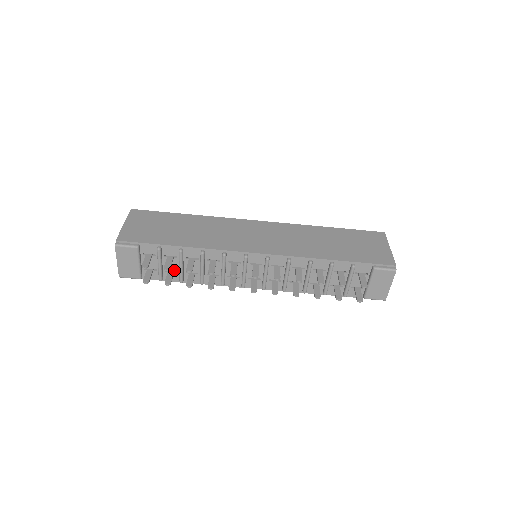
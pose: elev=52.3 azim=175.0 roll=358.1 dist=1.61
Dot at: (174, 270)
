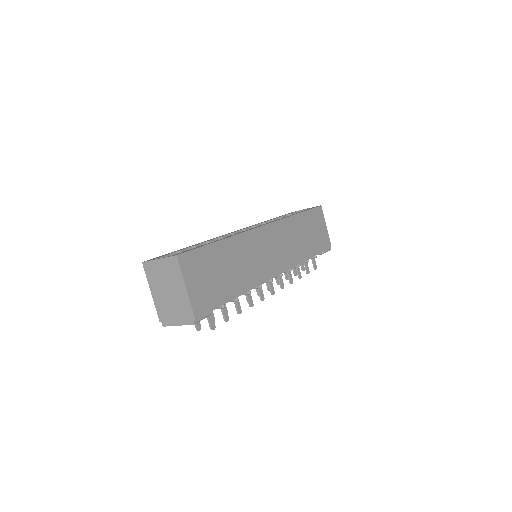
Dot at: occluded
